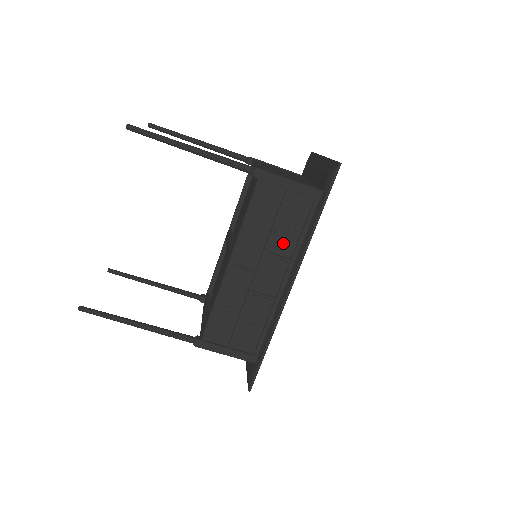
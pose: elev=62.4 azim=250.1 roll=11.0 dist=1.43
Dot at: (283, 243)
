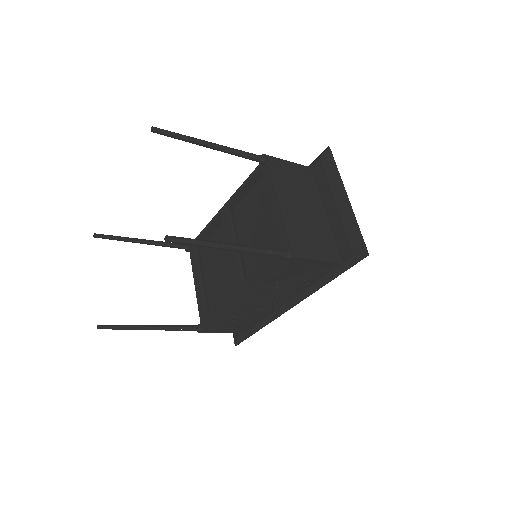
Dot at: (293, 287)
